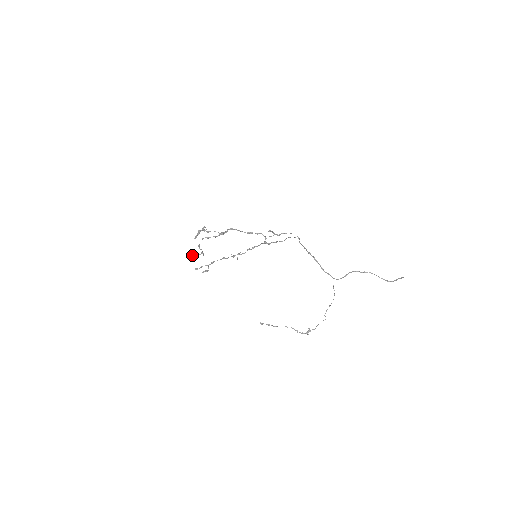
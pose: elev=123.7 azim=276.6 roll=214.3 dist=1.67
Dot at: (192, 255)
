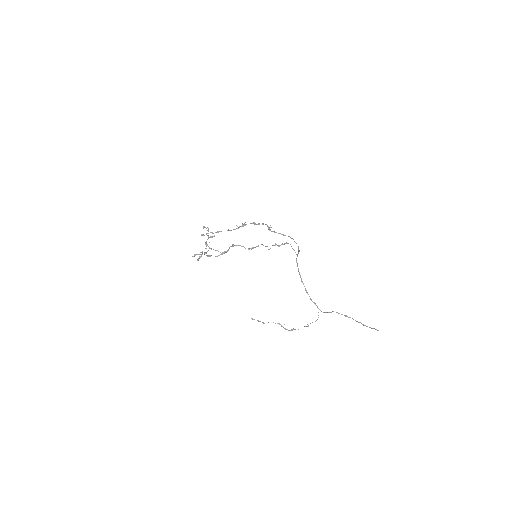
Dot at: occluded
